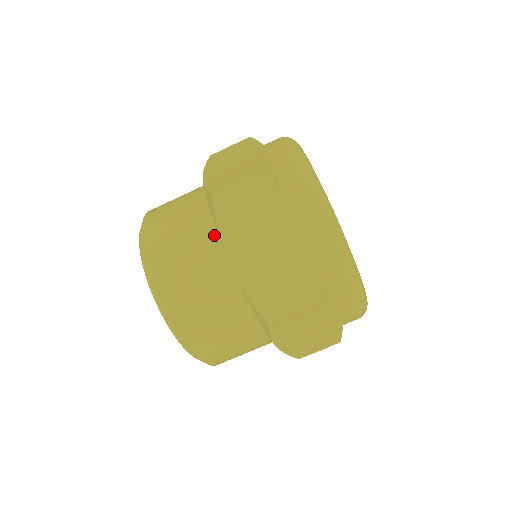
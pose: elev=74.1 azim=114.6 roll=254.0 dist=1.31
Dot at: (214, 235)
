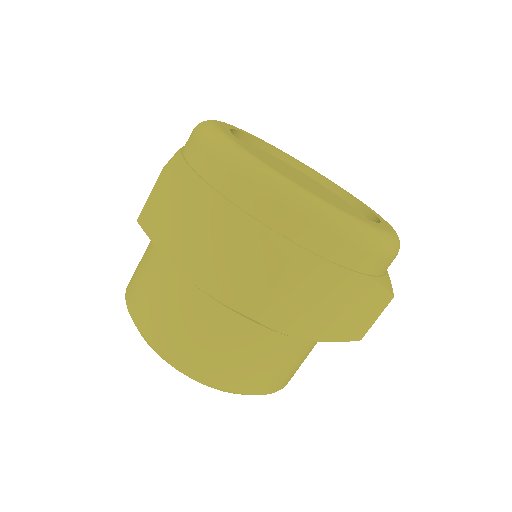
Dot at: (263, 326)
